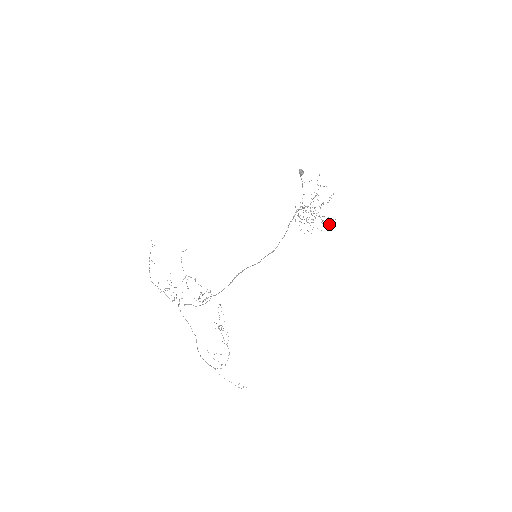
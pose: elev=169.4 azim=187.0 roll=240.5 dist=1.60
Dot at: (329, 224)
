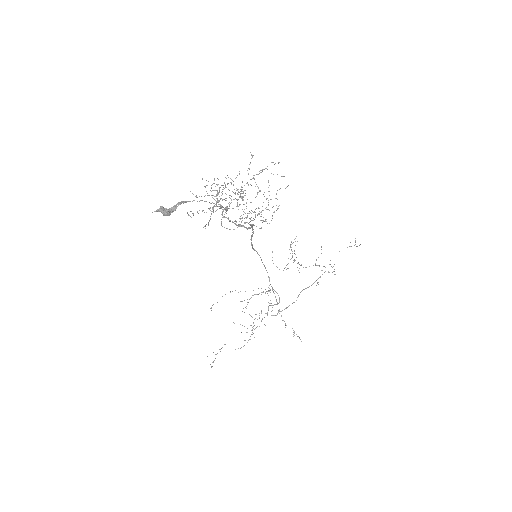
Dot at: (264, 169)
